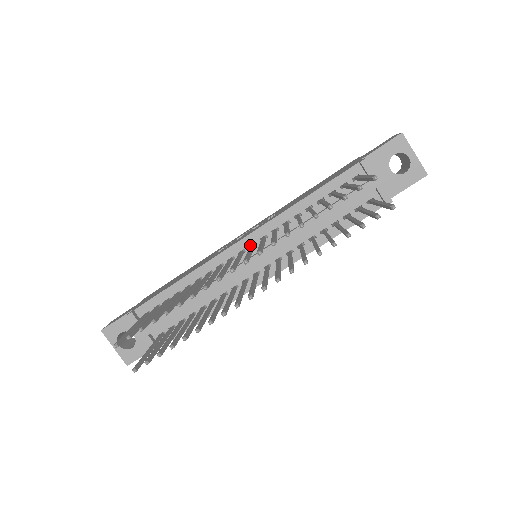
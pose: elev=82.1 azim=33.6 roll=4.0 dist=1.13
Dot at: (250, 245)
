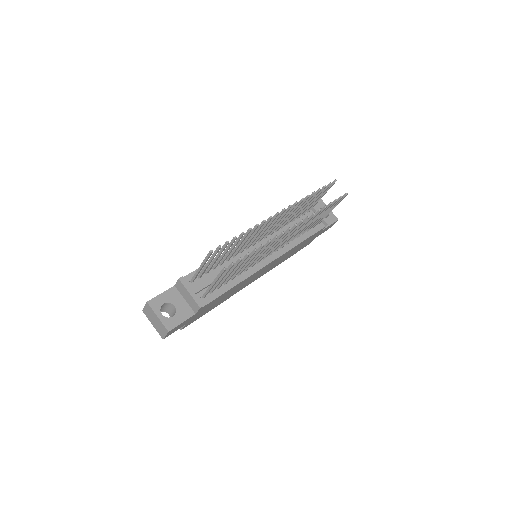
Dot at: occluded
